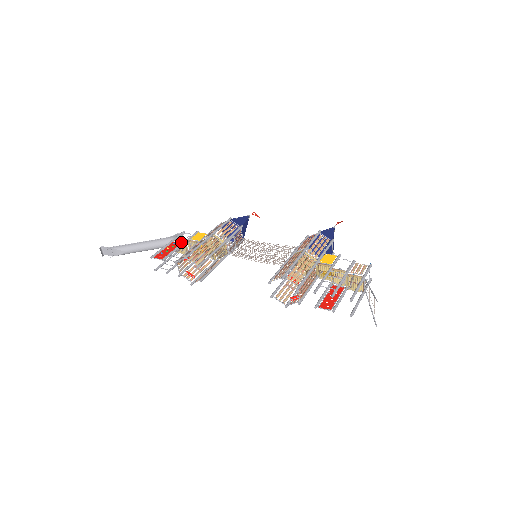
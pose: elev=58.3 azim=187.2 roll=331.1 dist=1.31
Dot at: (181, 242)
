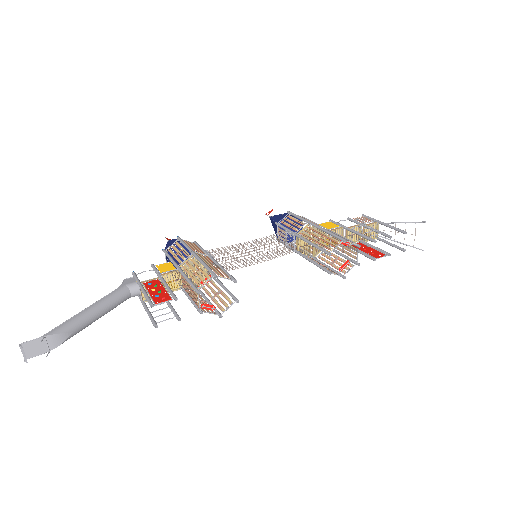
Dot at: (157, 279)
